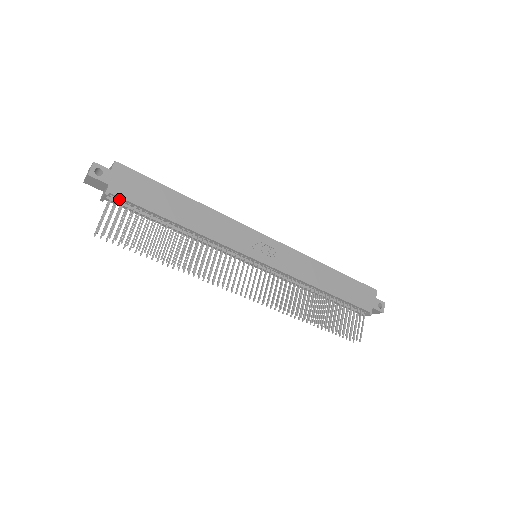
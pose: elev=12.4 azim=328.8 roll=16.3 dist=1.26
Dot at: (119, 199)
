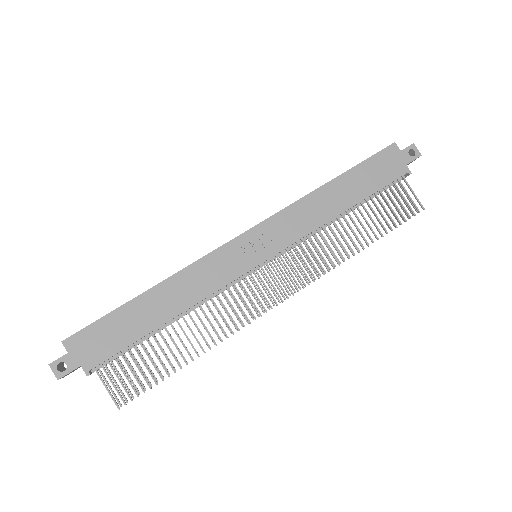
Dot at: (102, 362)
